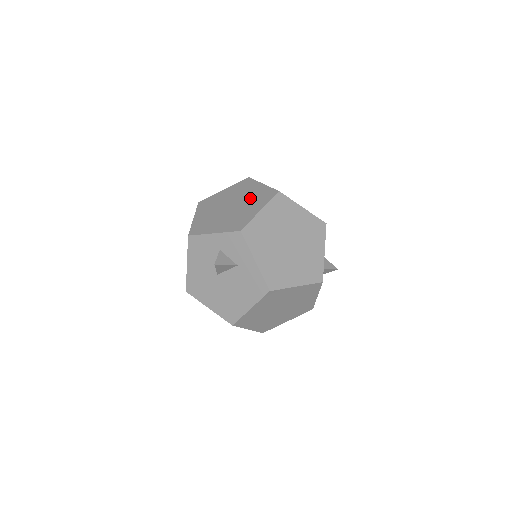
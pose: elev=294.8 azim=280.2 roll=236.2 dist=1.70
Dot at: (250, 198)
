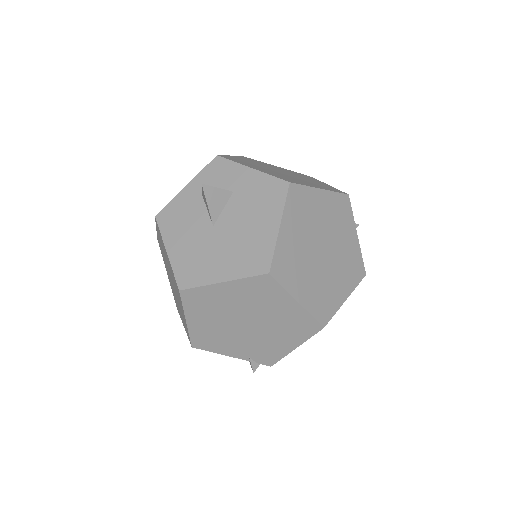
Dot at: occluded
